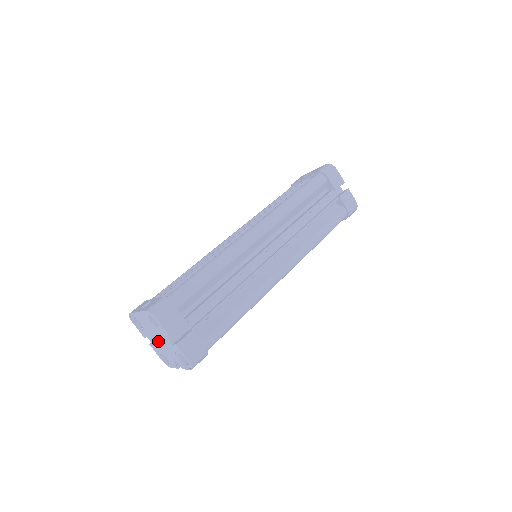
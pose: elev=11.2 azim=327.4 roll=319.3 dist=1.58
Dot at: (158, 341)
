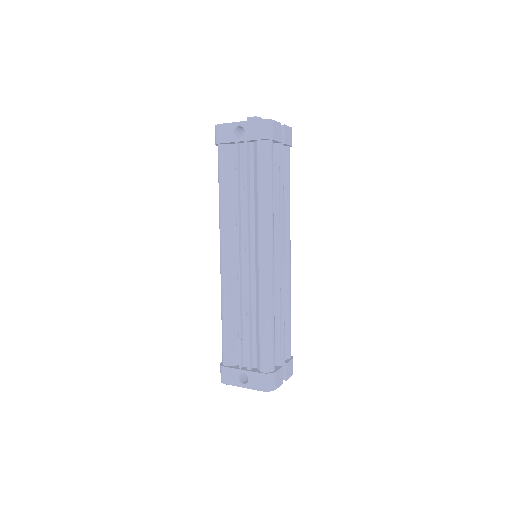
Dot at: occluded
